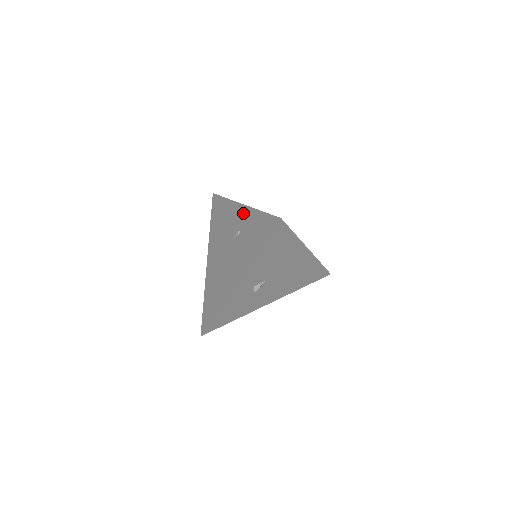
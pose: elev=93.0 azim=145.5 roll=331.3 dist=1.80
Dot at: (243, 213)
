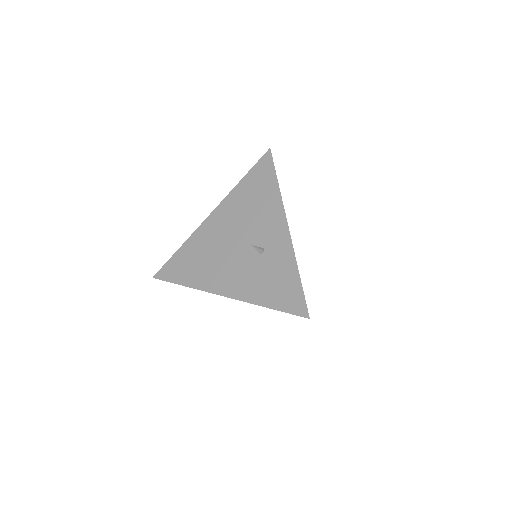
Dot at: (282, 240)
